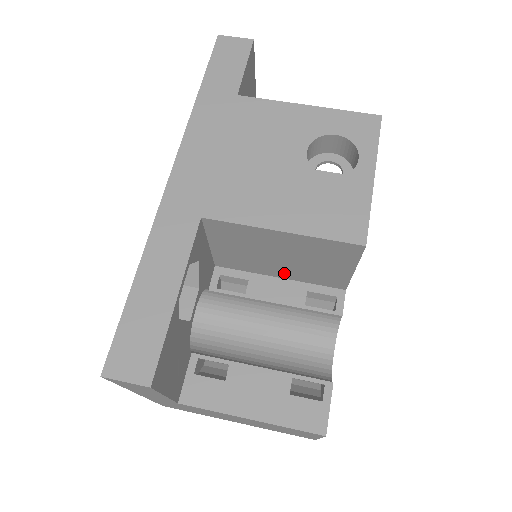
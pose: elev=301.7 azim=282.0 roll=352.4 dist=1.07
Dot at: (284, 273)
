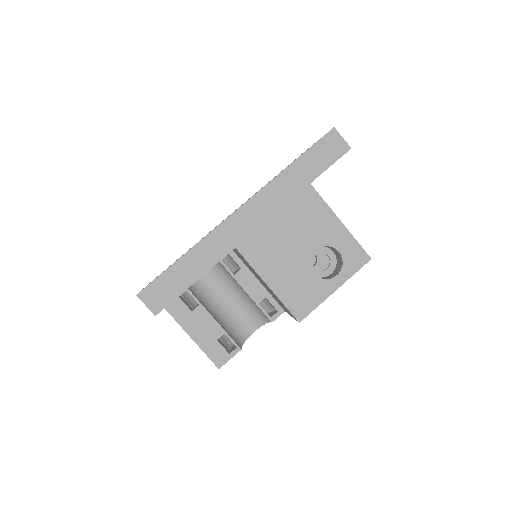
Dot at: occluded
